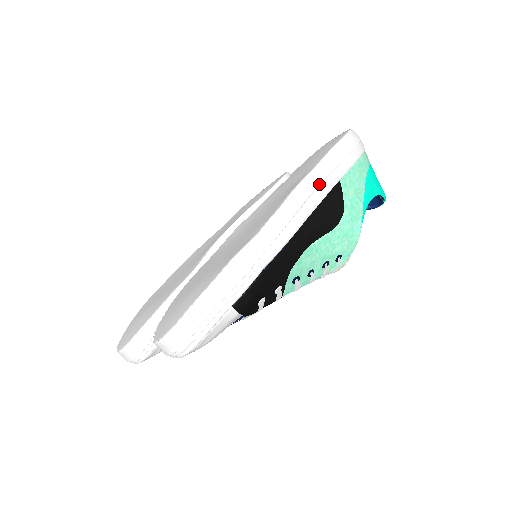
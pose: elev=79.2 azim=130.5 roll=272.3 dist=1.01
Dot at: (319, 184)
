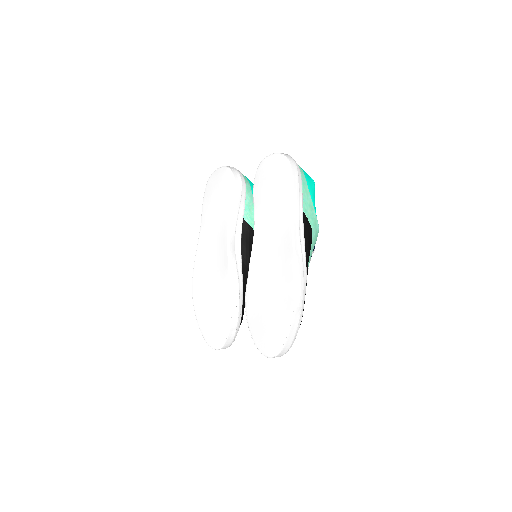
Dot at: (299, 228)
